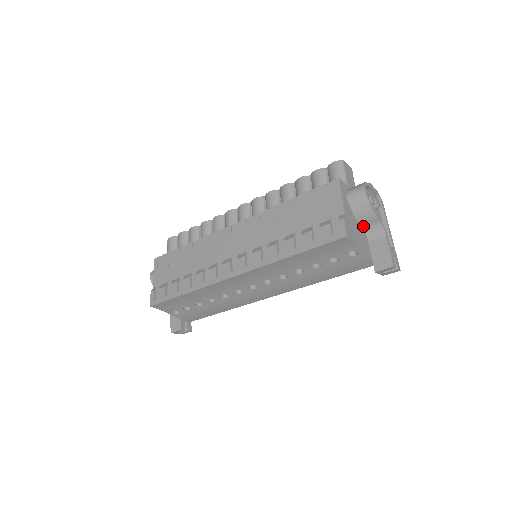
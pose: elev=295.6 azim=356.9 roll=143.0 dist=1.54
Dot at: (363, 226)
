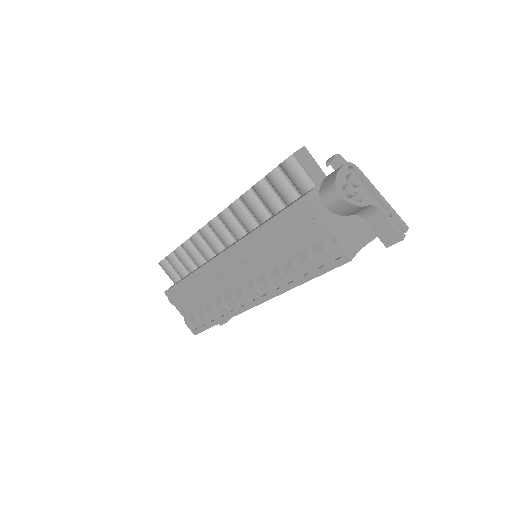
Dot at: (353, 214)
